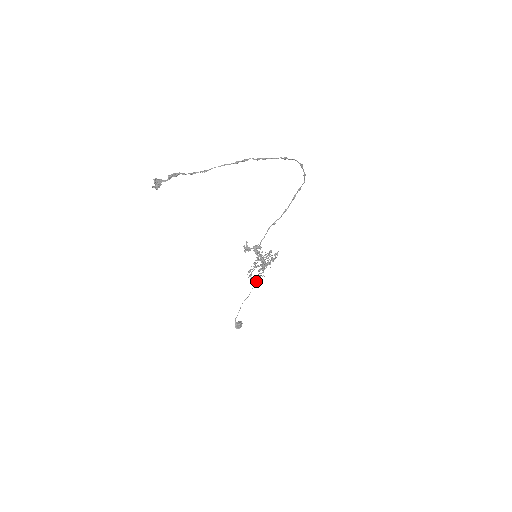
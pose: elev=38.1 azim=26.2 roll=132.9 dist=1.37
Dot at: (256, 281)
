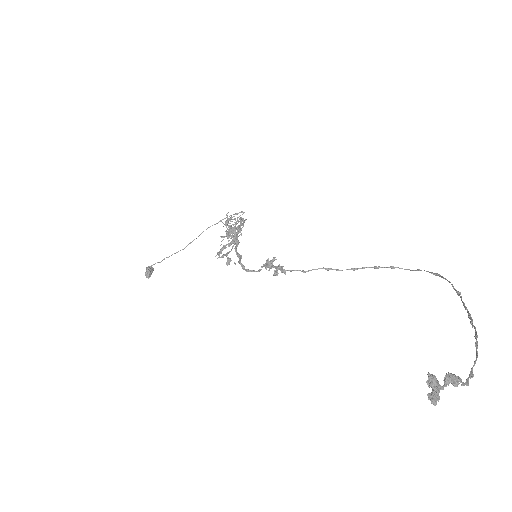
Dot at: (200, 234)
